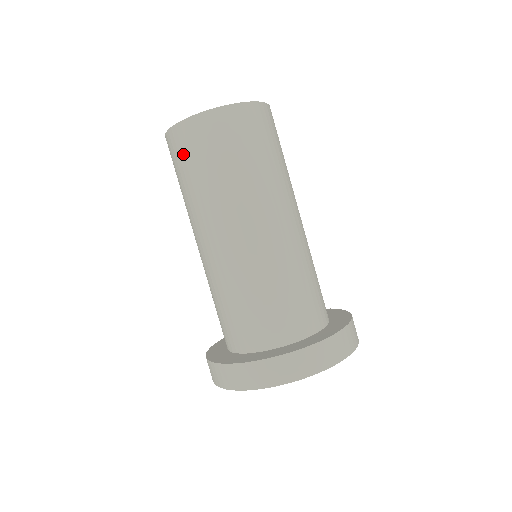
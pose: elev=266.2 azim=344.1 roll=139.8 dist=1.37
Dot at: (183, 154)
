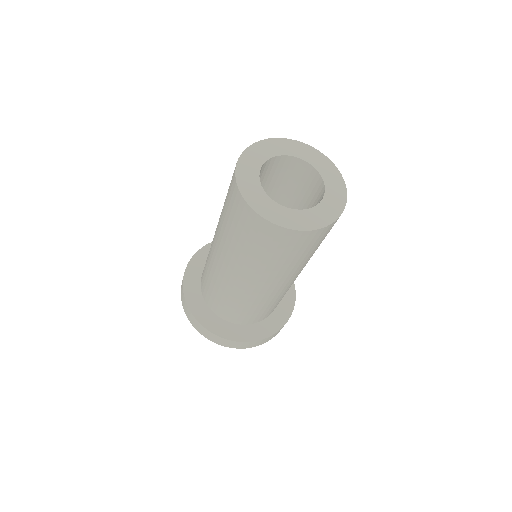
Dot at: (270, 243)
